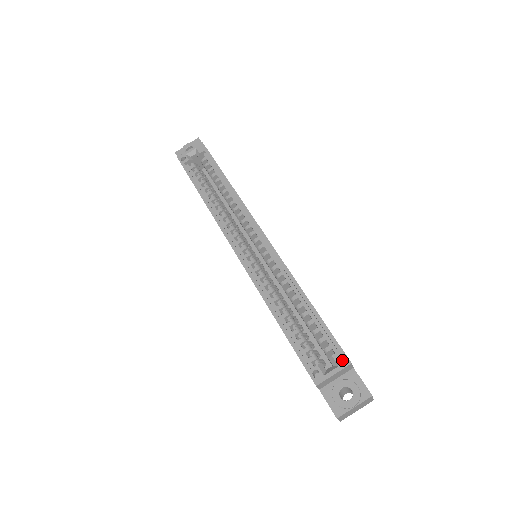
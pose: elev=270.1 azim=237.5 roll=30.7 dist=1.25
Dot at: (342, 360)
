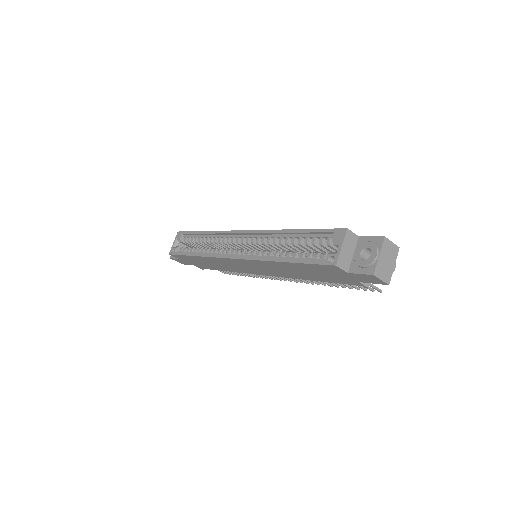
Dot at: (340, 234)
